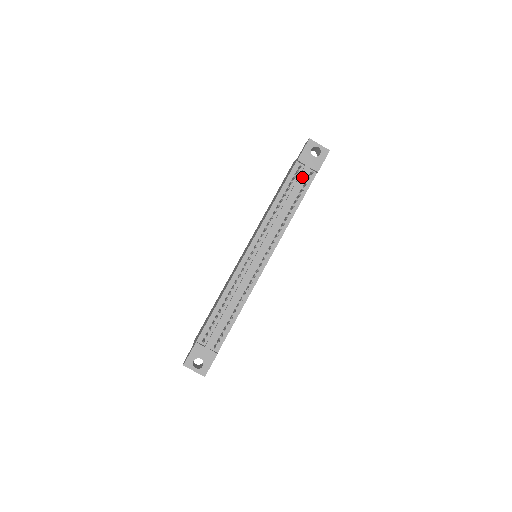
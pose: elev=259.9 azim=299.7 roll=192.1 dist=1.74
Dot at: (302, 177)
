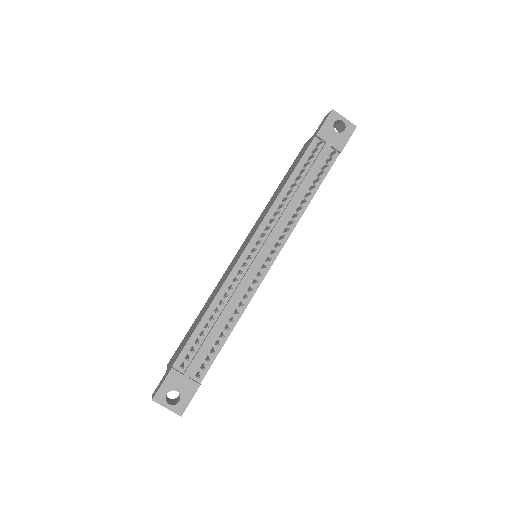
Dot at: (321, 157)
